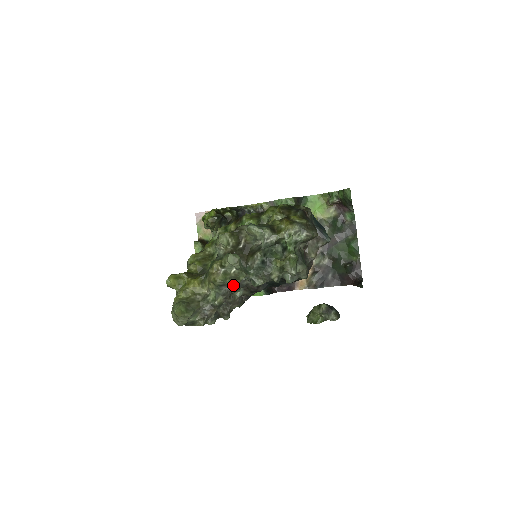
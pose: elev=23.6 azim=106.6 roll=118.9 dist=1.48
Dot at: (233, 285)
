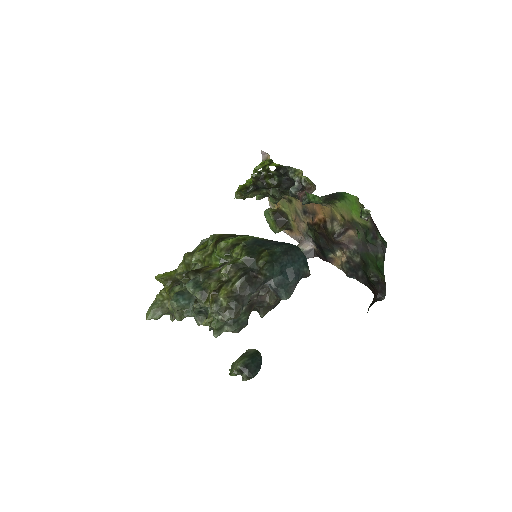
Dot at: (176, 319)
